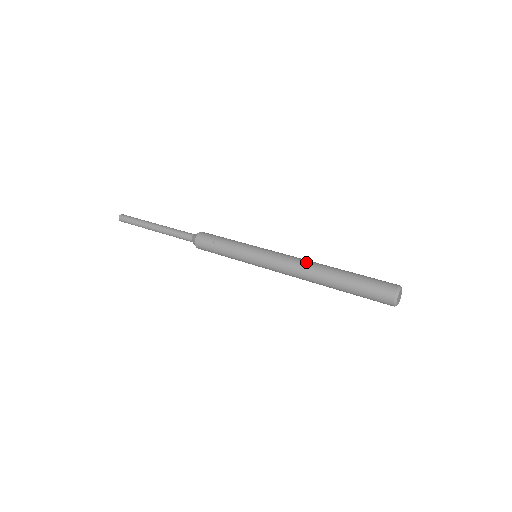
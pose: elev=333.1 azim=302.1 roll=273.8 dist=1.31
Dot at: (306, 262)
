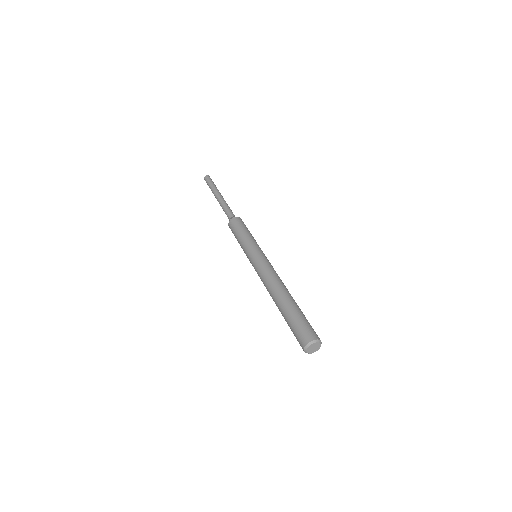
Dot at: occluded
